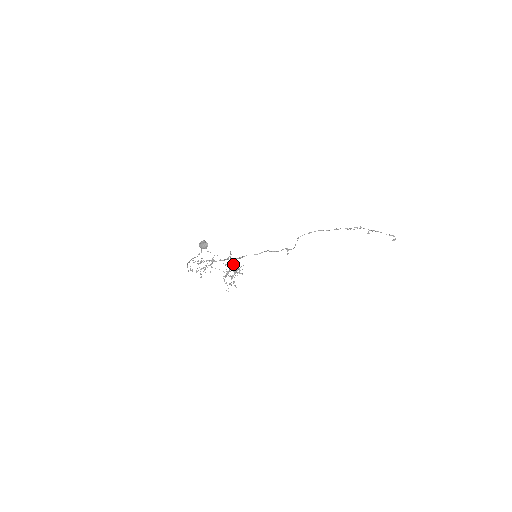
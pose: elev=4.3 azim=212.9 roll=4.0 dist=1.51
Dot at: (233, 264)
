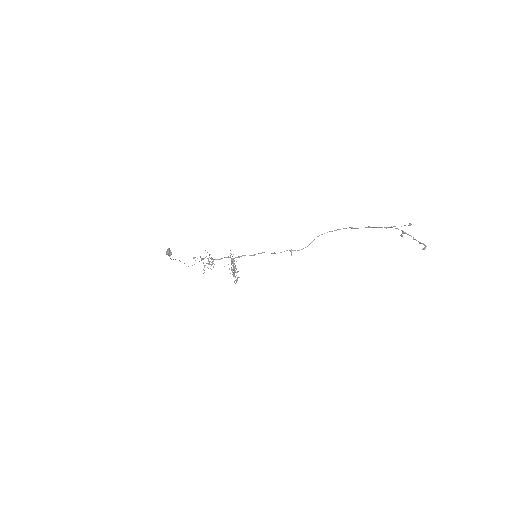
Dot at: (232, 262)
